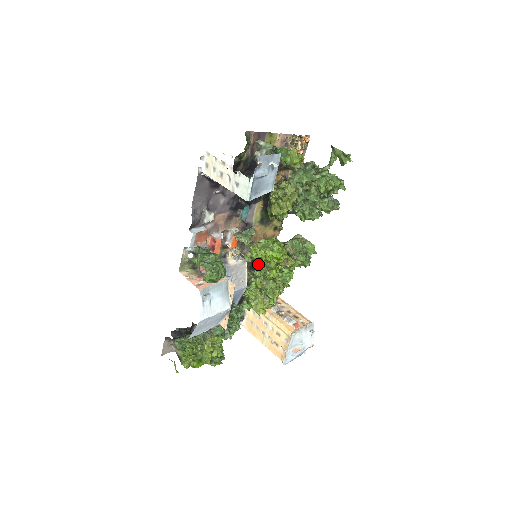
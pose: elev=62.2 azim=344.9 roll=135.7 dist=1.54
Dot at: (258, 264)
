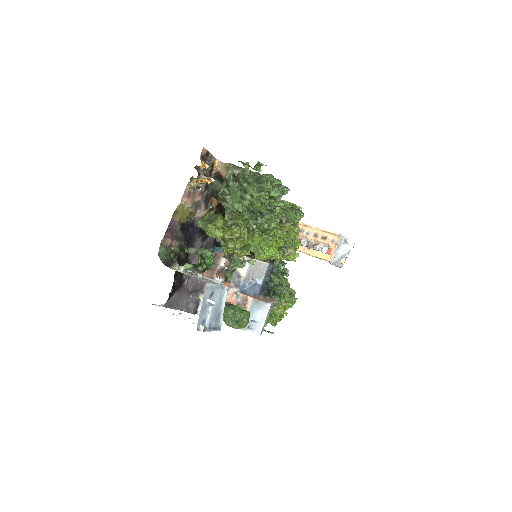
Dot at: occluded
